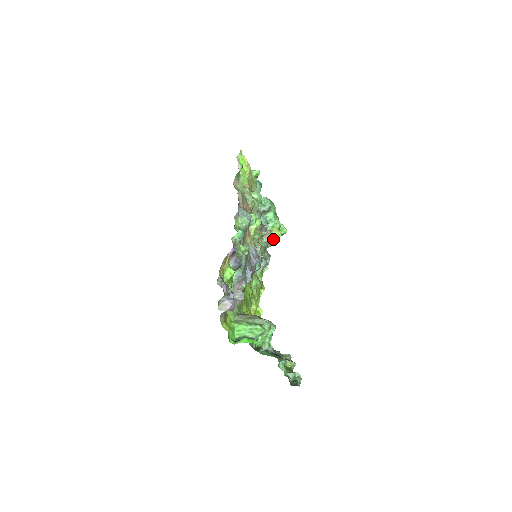
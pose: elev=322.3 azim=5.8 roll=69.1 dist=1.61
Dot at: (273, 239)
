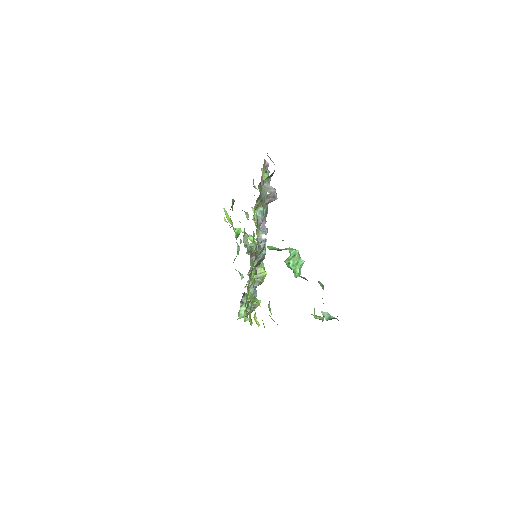
Dot at: (259, 276)
